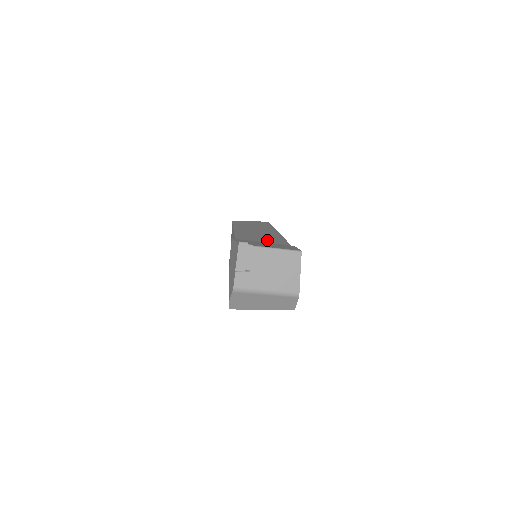
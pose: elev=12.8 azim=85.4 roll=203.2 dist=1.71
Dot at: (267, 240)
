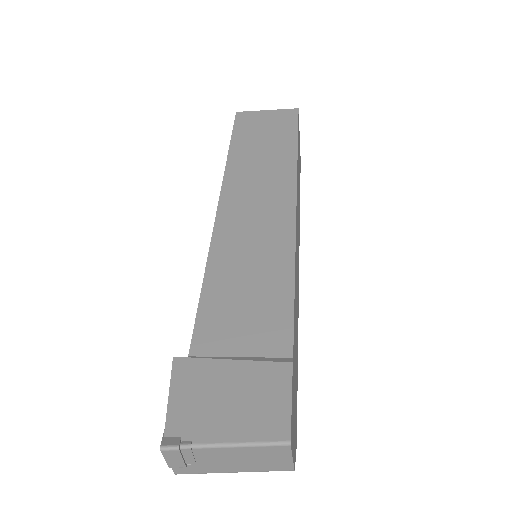
Dot at: (258, 287)
